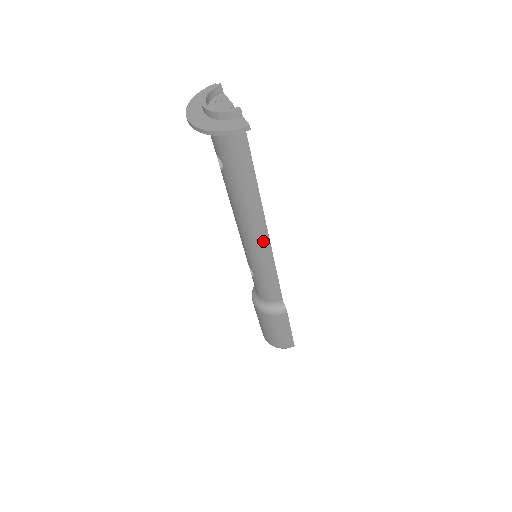
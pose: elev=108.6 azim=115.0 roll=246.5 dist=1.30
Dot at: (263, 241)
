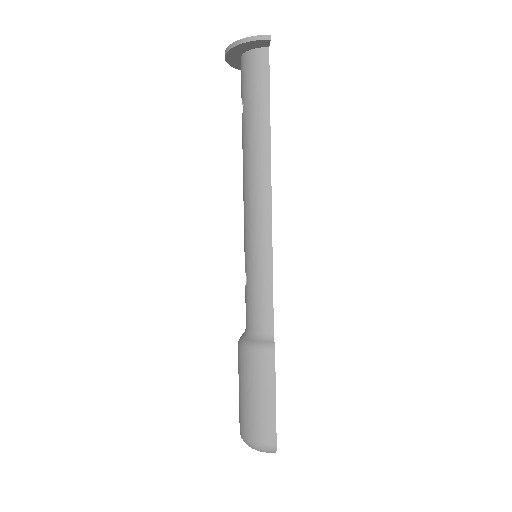
Dot at: (264, 208)
